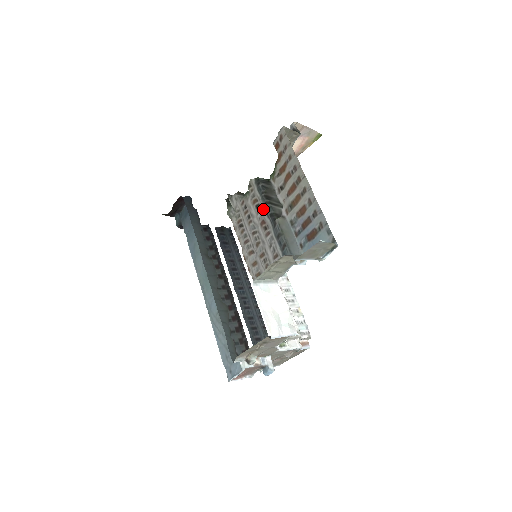
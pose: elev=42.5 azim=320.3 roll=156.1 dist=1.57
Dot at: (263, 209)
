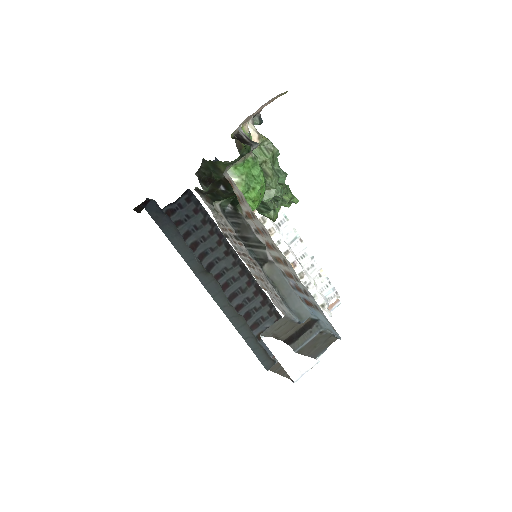
Dot at: (243, 245)
